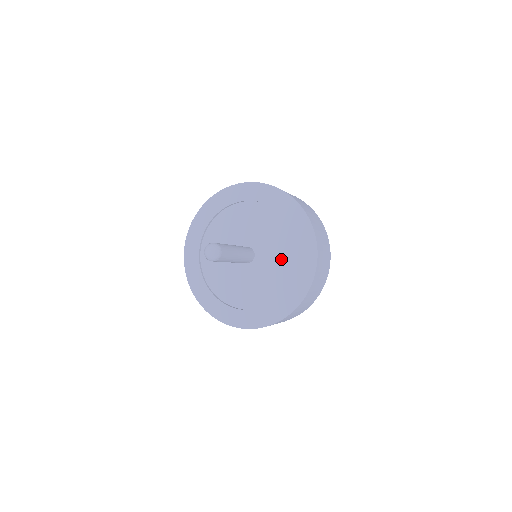
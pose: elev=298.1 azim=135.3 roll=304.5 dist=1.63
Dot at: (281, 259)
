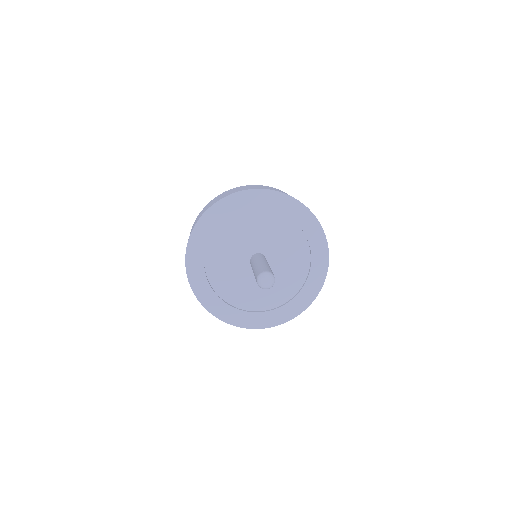
Dot at: (288, 241)
